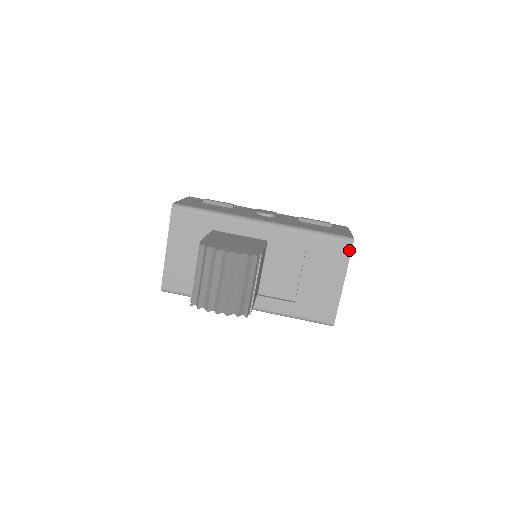
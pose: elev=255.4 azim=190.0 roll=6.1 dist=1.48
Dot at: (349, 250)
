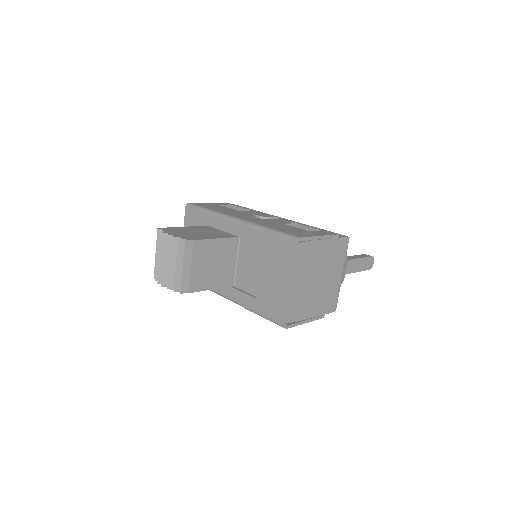
Dot at: (293, 249)
